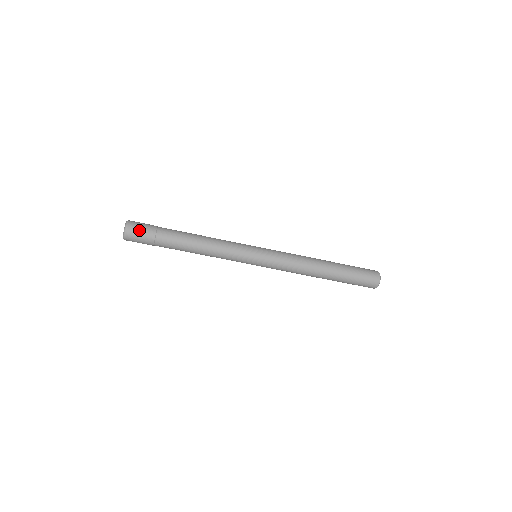
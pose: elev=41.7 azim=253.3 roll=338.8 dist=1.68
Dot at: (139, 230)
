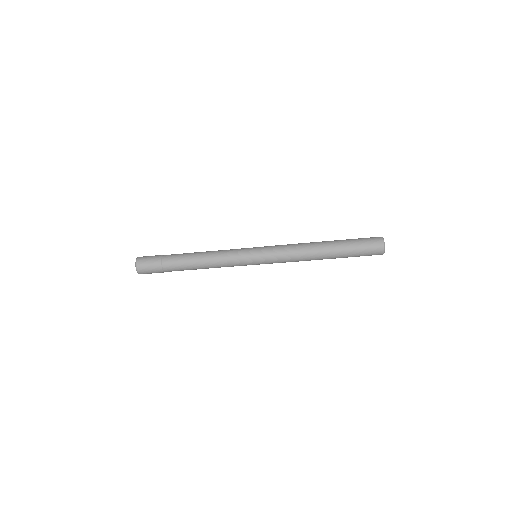
Dot at: (147, 267)
